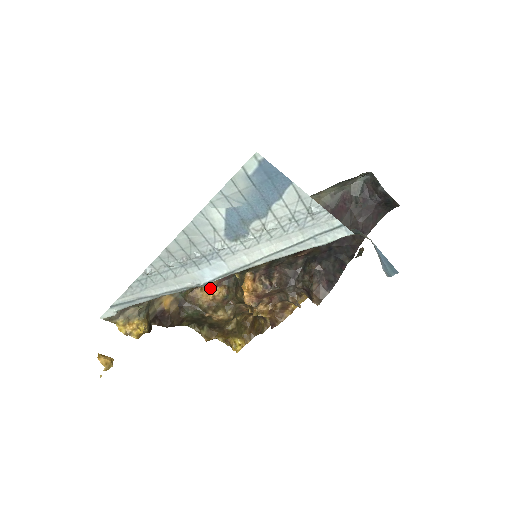
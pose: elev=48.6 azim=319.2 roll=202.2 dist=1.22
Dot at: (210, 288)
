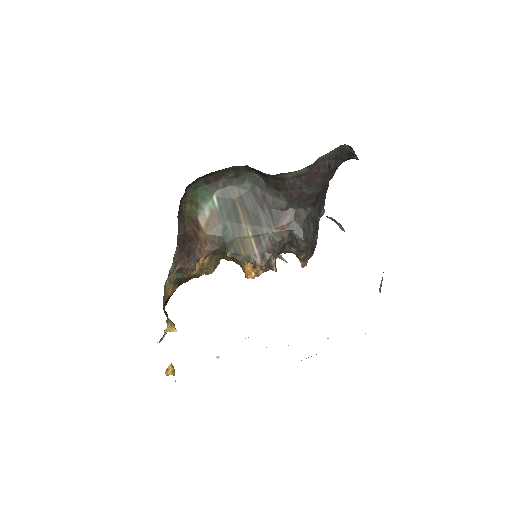
Dot at: (200, 262)
